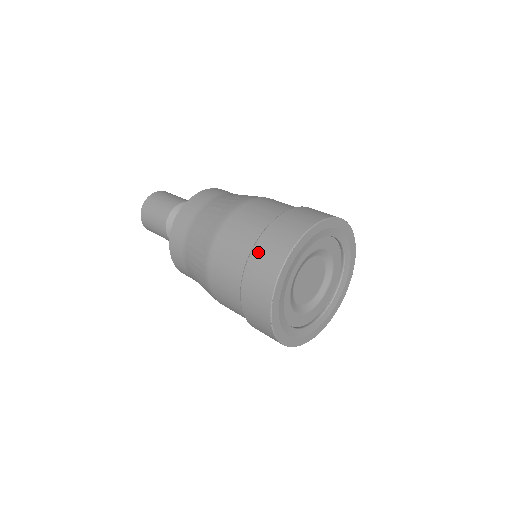
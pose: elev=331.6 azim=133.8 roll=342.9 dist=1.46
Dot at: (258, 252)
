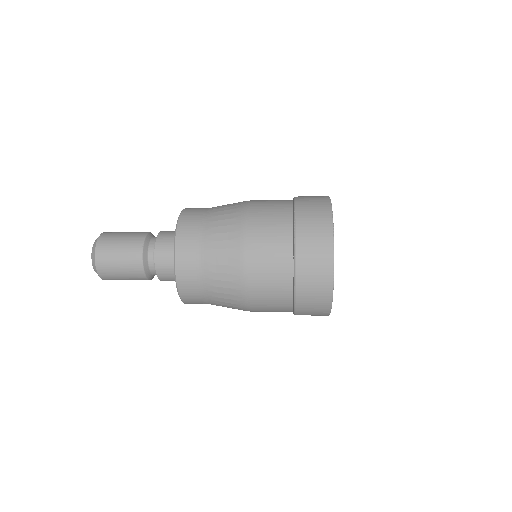
Dot at: occluded
